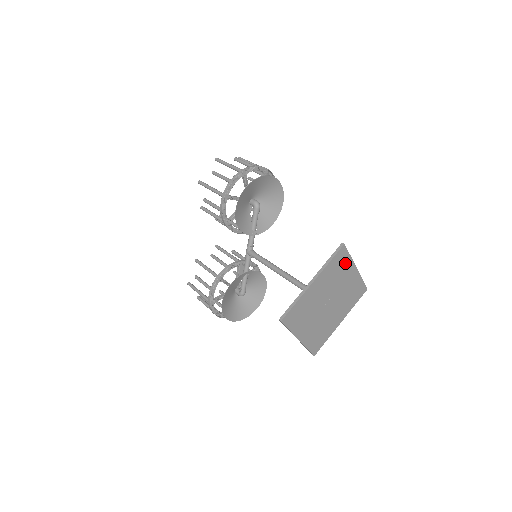
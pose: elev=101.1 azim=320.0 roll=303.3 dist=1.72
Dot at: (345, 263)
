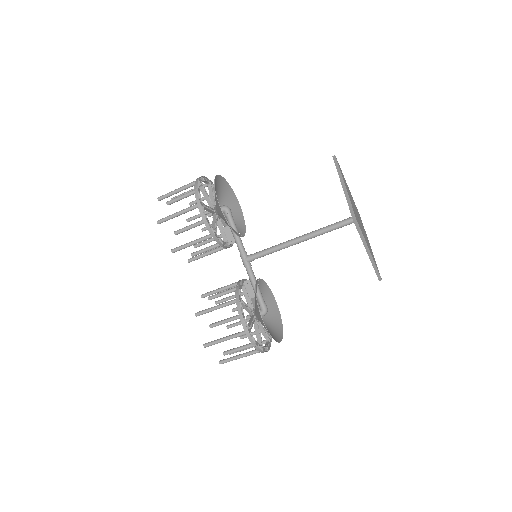
Dot at: occluded
